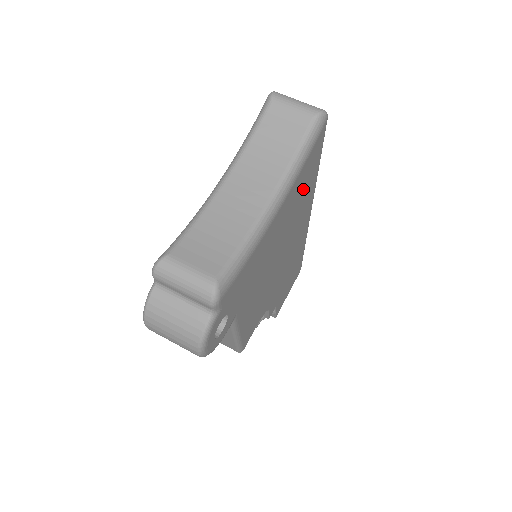
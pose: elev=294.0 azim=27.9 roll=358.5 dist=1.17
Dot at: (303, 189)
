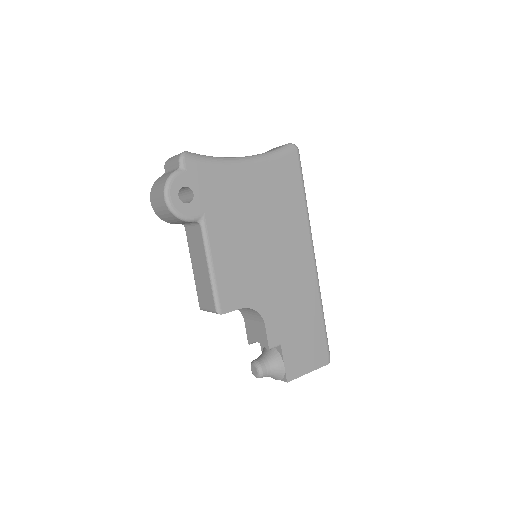
Dot at: (283, 191)
